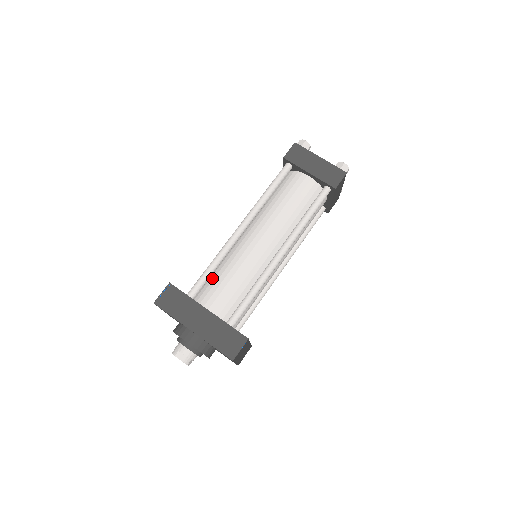
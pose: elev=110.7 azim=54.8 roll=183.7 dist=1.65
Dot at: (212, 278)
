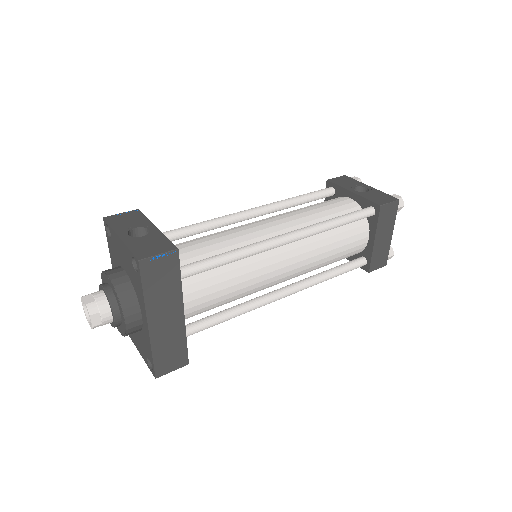
Dot at: occluded
